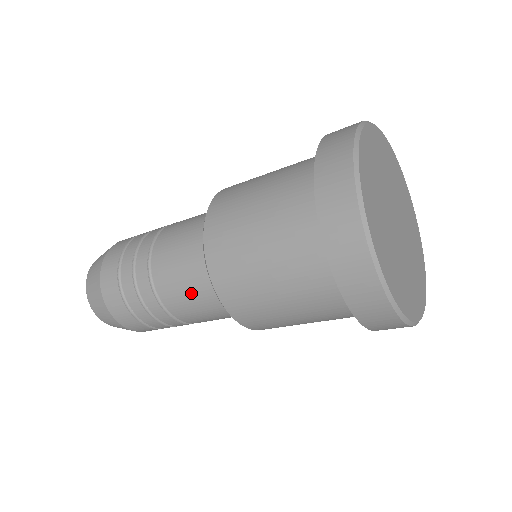
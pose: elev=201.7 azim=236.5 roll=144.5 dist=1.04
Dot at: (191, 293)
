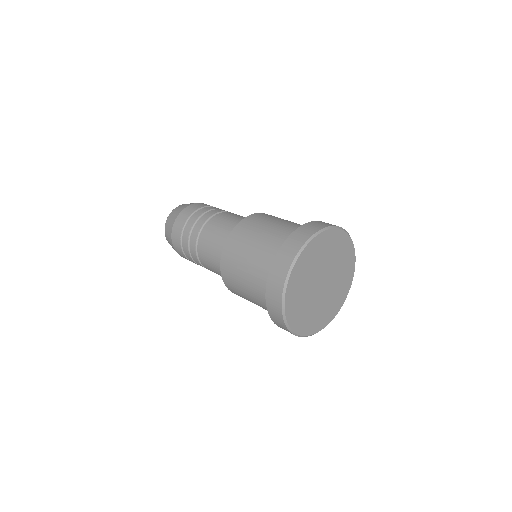
Dot at: (214, 266)
